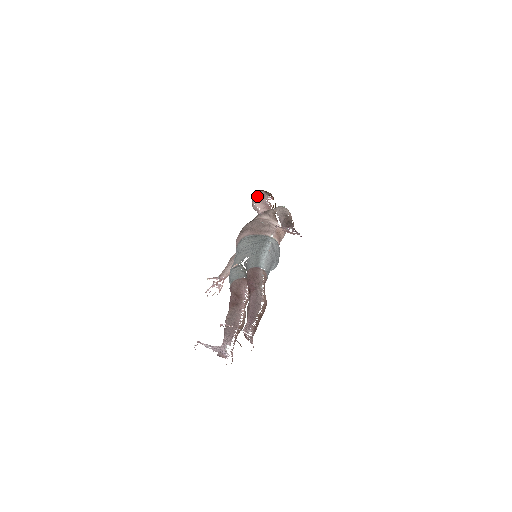
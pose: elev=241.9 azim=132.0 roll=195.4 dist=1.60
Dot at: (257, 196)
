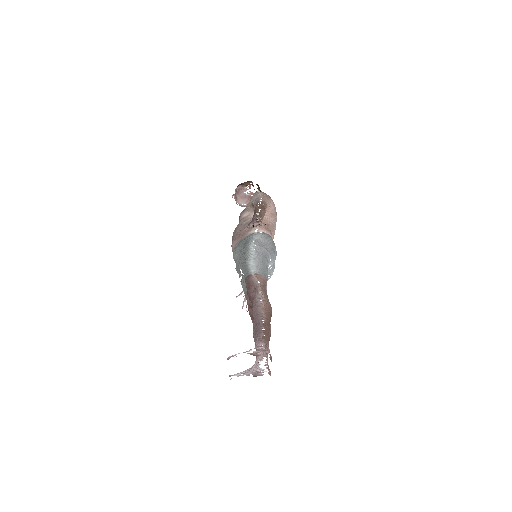
Dot at: (236, 195)
